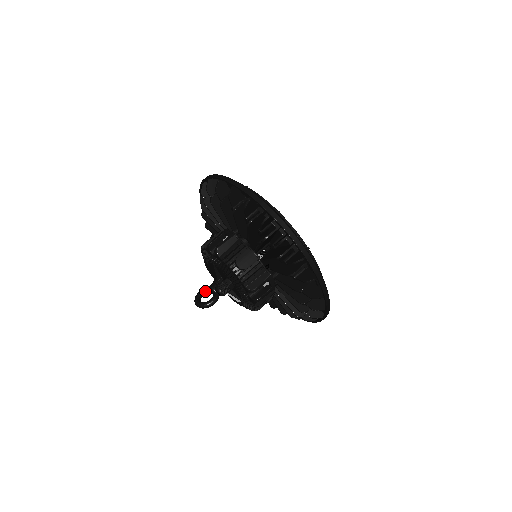
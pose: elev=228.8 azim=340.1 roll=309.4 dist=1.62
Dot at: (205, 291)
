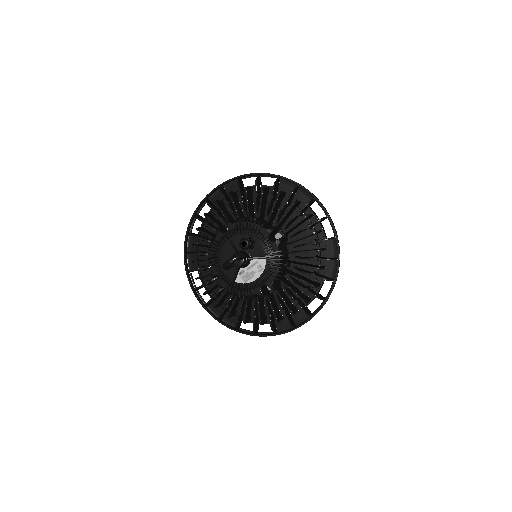
Dot at: occluded
